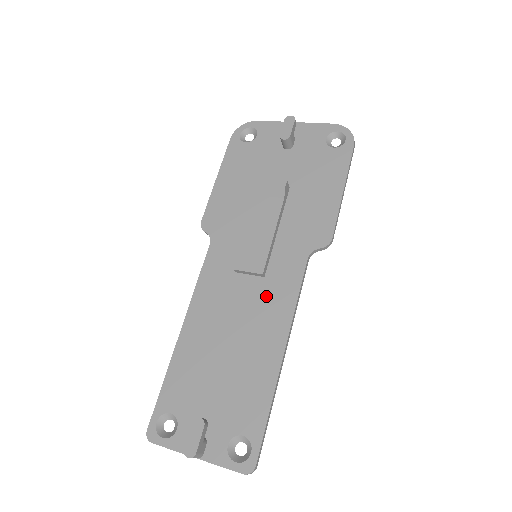
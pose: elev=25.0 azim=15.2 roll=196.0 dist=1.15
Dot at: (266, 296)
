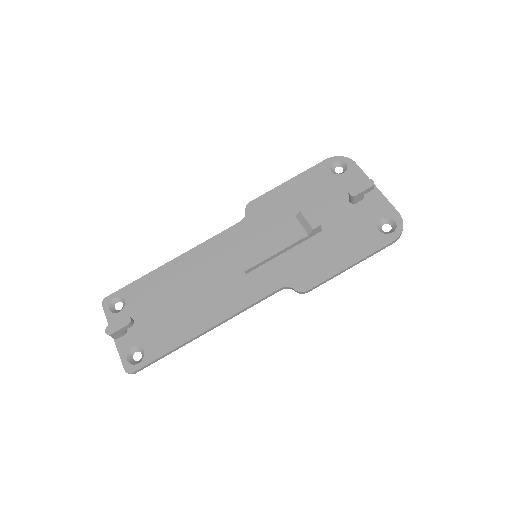
Dot at: (234, 287)
